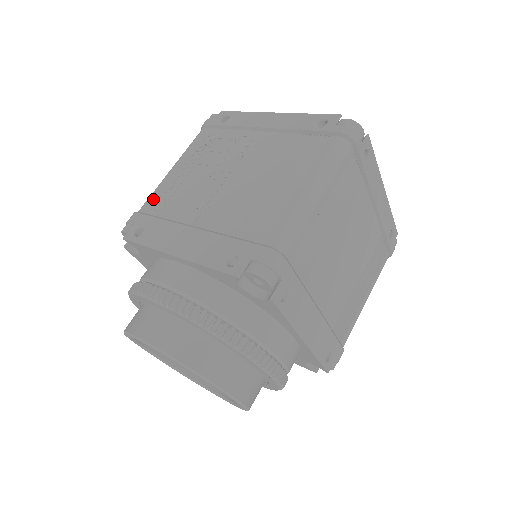
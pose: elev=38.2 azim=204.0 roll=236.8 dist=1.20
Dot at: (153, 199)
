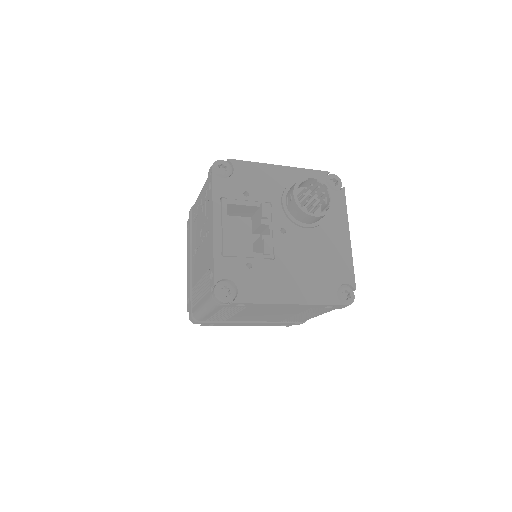
Dot at: (194, 208)
